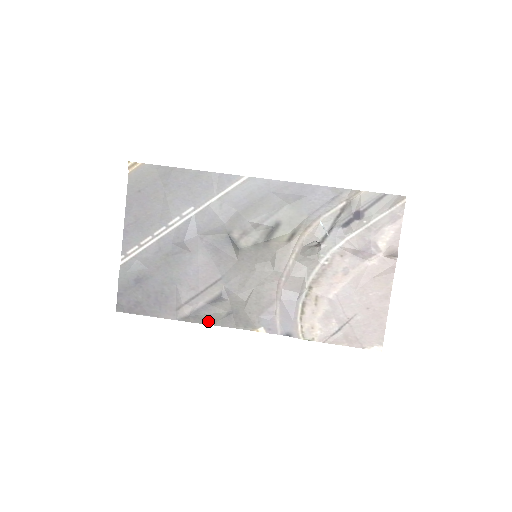
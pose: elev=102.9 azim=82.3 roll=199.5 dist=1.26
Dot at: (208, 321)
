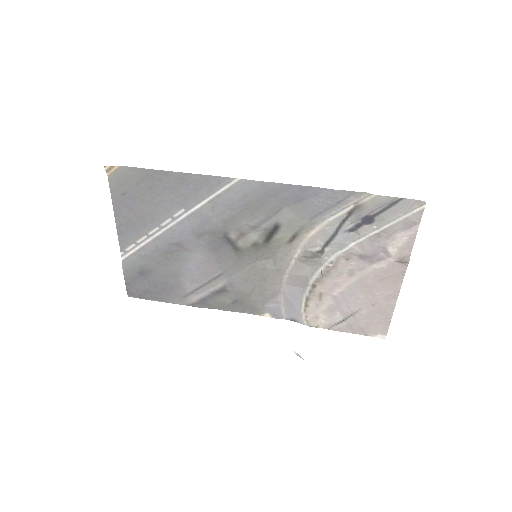
Dot at: (215, 307)
